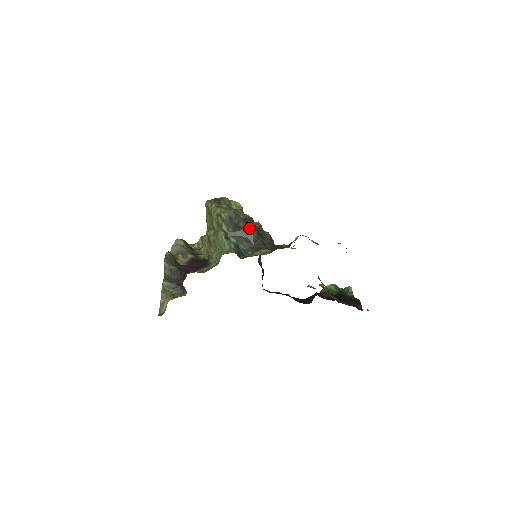
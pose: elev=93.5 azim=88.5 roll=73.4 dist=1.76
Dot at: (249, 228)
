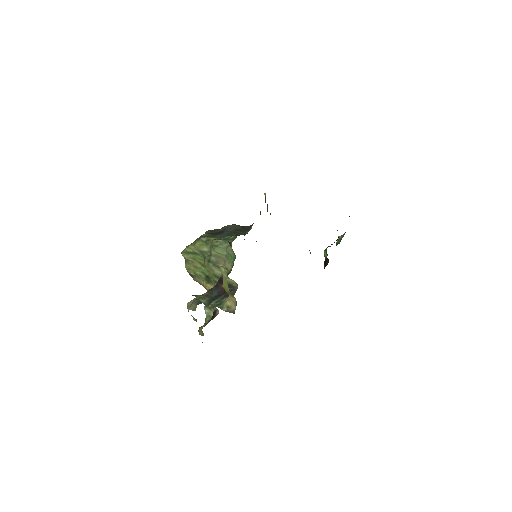
Dot at: (229, 225)
